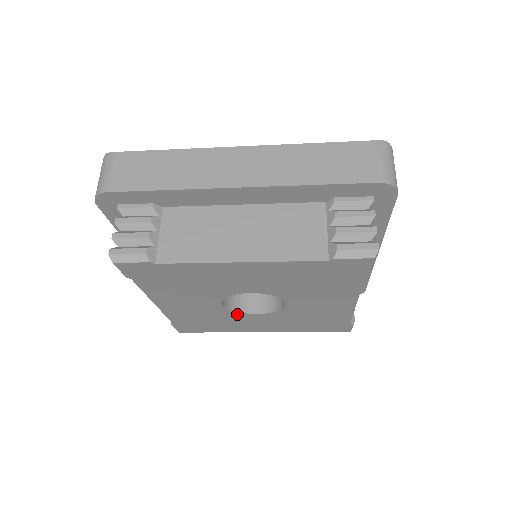
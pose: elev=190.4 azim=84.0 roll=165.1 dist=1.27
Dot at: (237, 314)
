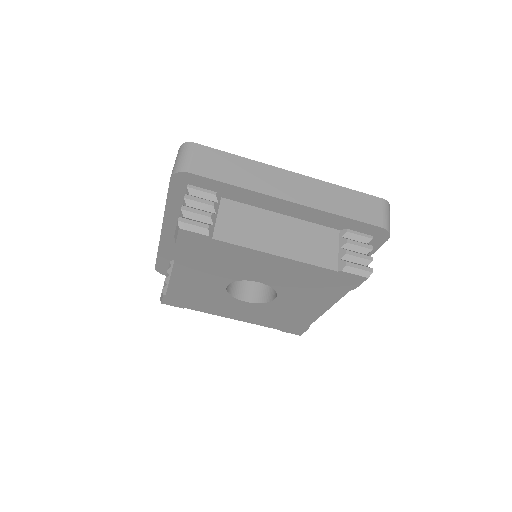
Dot at: (229, 298)
